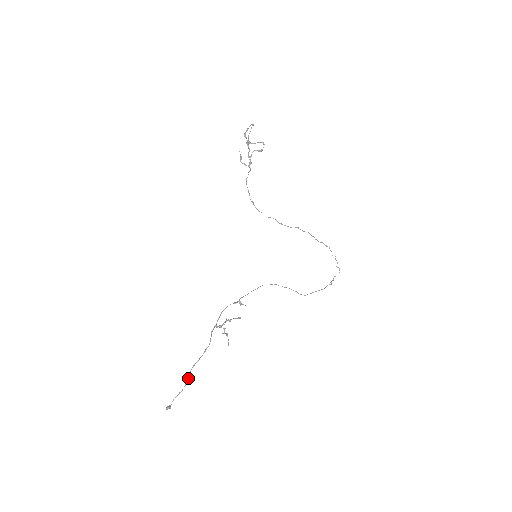
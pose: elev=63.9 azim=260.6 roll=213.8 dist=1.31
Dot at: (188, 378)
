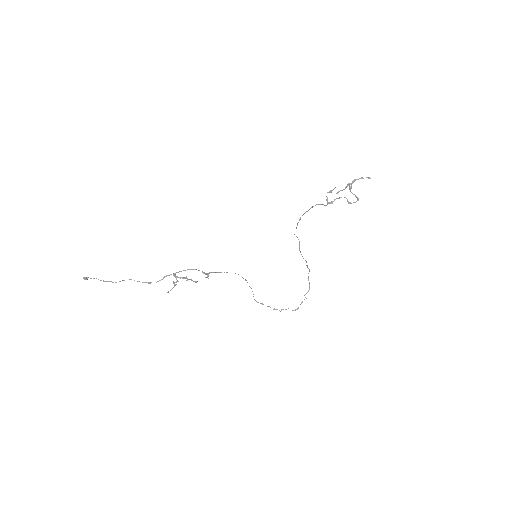
Dot at: occluded
